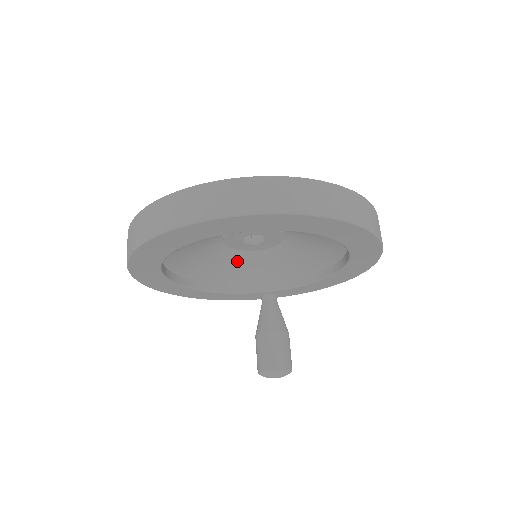
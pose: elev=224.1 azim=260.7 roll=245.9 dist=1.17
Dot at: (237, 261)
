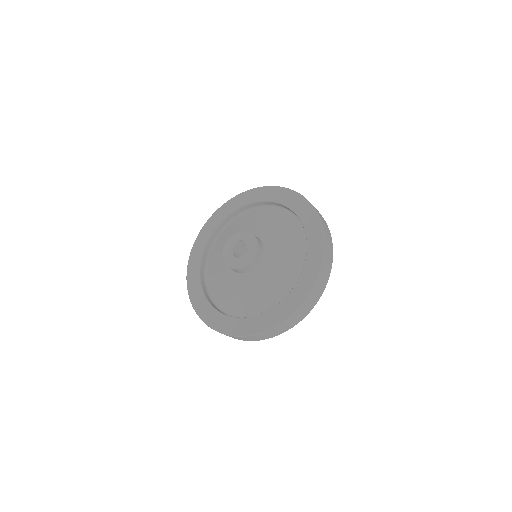
Dot at: occluded
